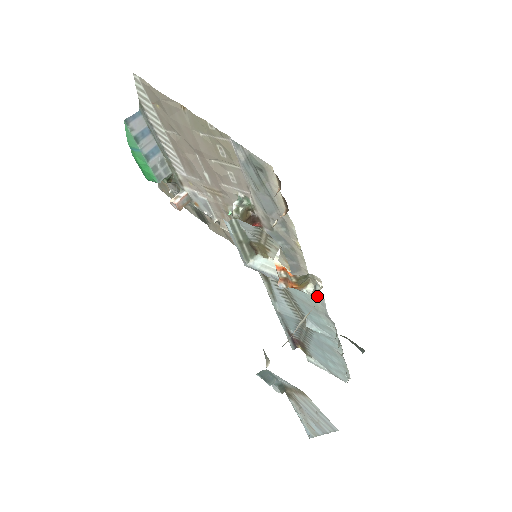
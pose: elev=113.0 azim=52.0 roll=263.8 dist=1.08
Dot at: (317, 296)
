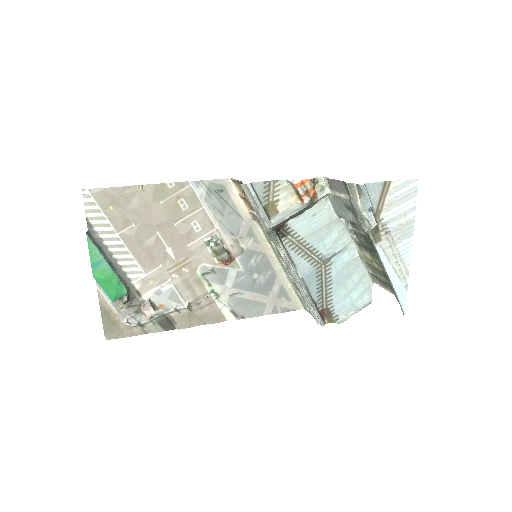
Dot at: (328, 190)
